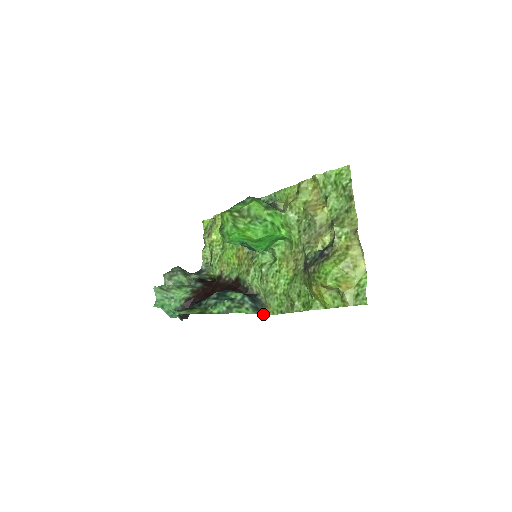
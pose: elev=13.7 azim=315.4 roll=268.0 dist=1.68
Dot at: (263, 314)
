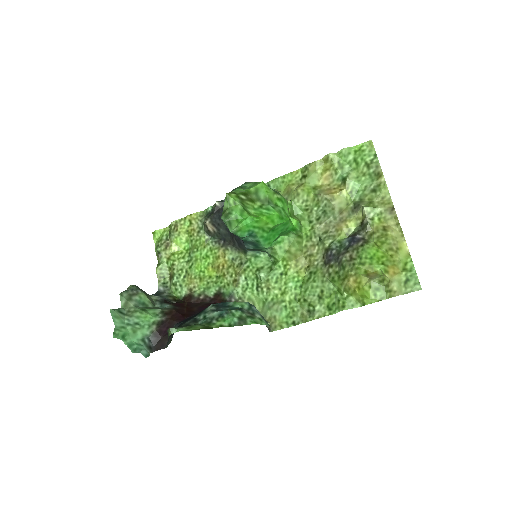
Dot at: occluded
